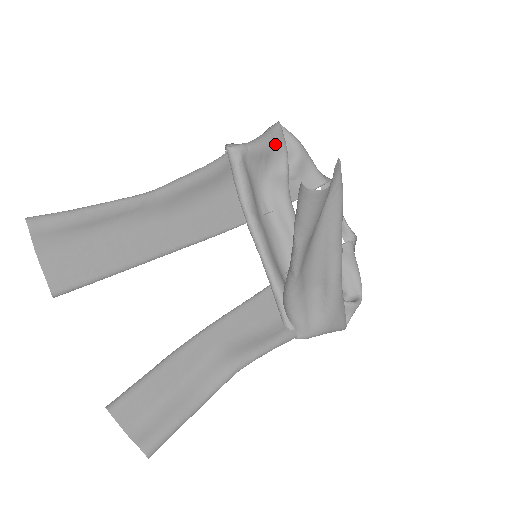
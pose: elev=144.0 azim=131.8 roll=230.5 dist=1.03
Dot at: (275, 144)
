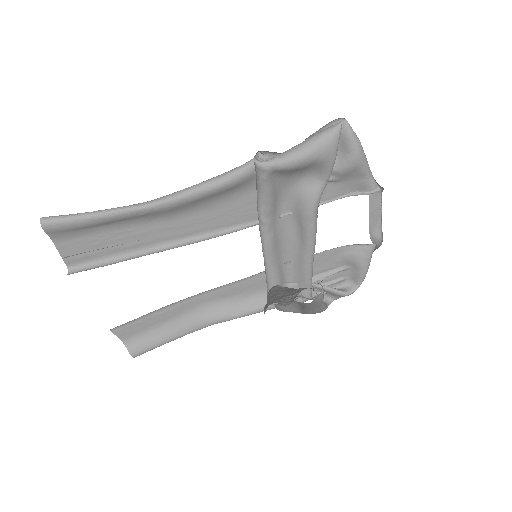
Dot at: (319, 158)
